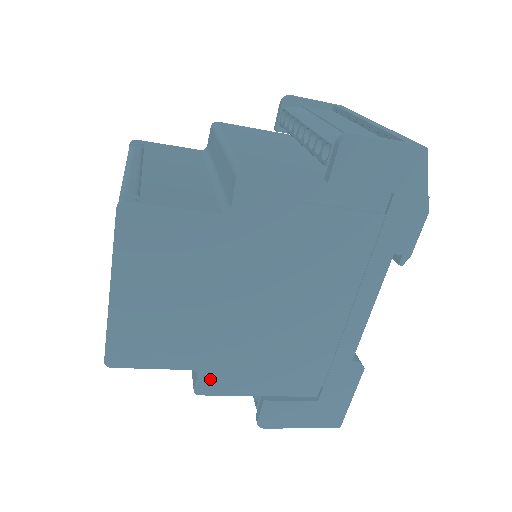
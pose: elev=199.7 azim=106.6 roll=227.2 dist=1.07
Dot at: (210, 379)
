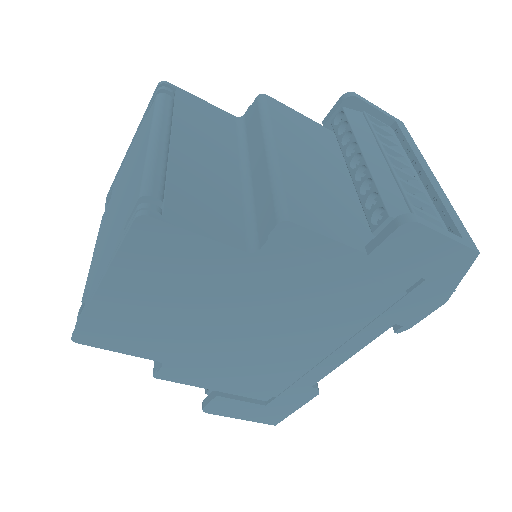
Dot at: (173, 371)
